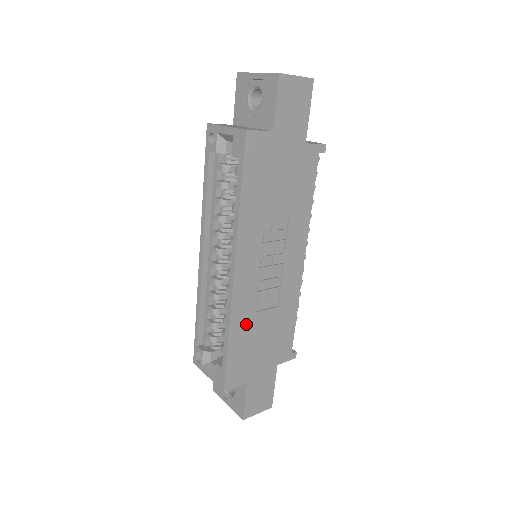
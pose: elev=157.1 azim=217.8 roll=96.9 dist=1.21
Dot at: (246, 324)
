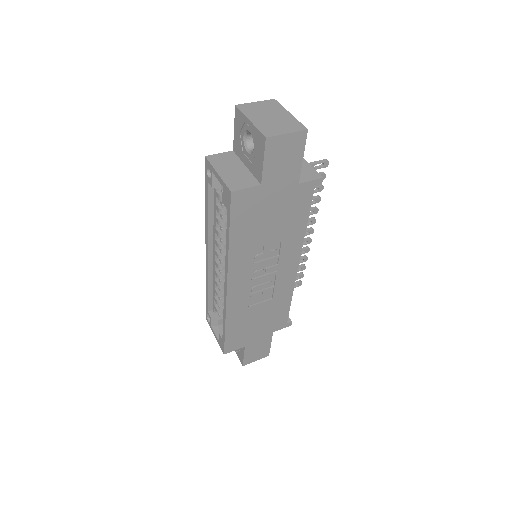
Dot at: (241, 315)
